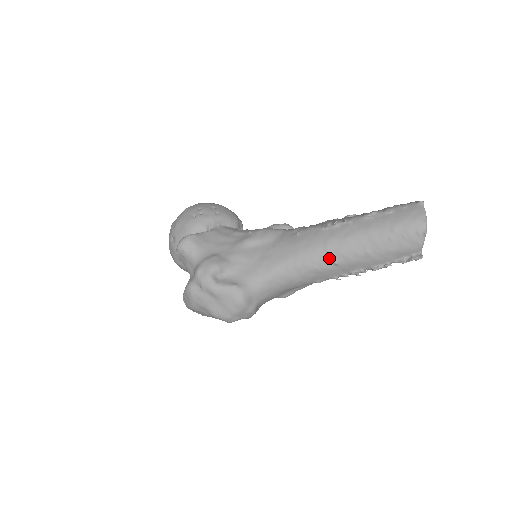
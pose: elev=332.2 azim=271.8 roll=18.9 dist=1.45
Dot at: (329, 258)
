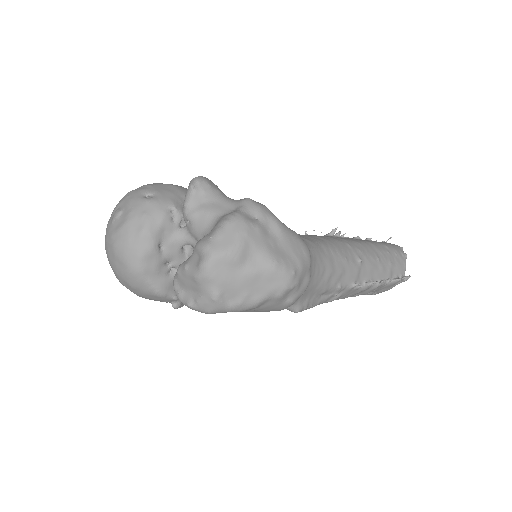
Dot at: (354, 253)
